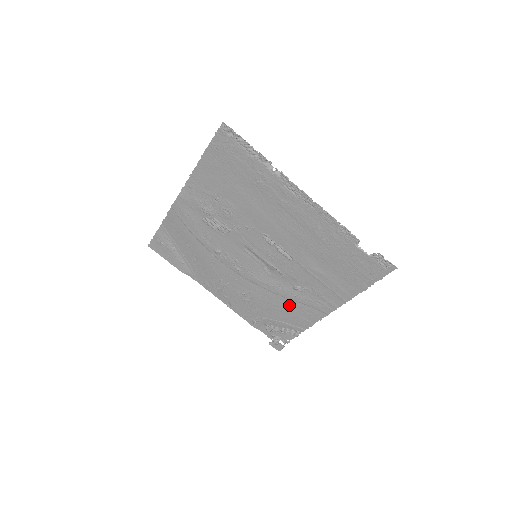
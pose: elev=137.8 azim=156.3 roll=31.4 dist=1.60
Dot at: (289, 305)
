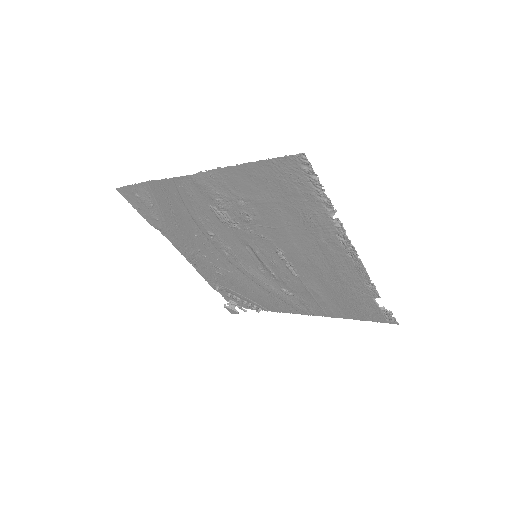
Dot at: (266, 295)
